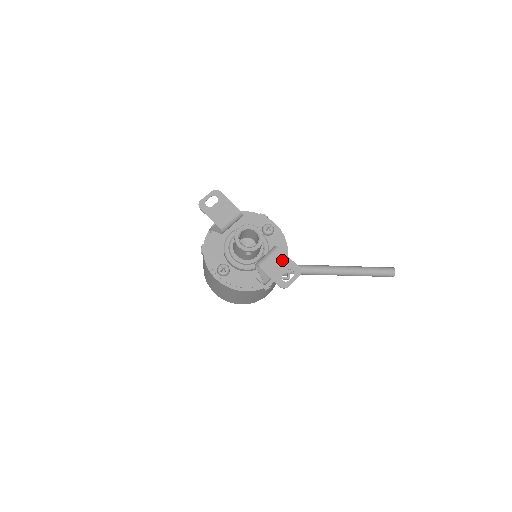
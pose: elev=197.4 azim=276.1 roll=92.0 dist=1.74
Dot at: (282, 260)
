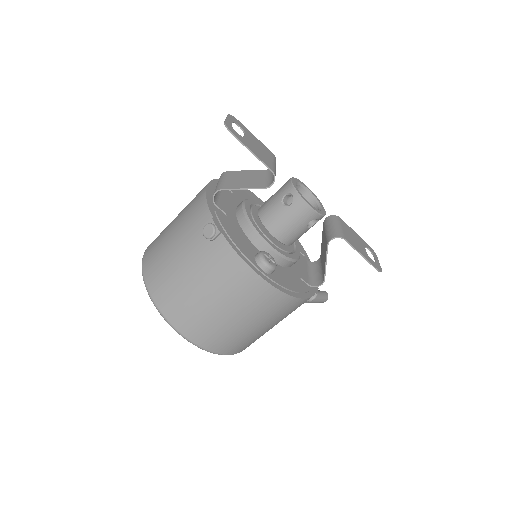
Dot at: (353, 233)
